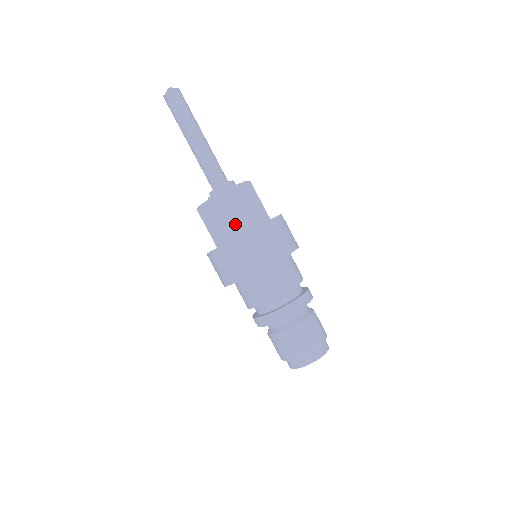
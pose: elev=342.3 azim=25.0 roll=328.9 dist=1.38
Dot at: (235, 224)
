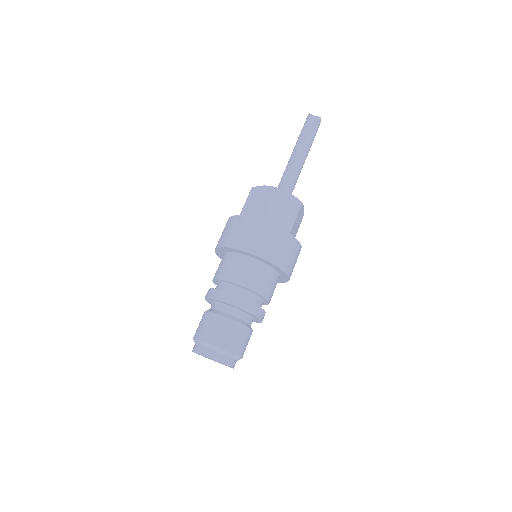
Dot at: (290, 225)
